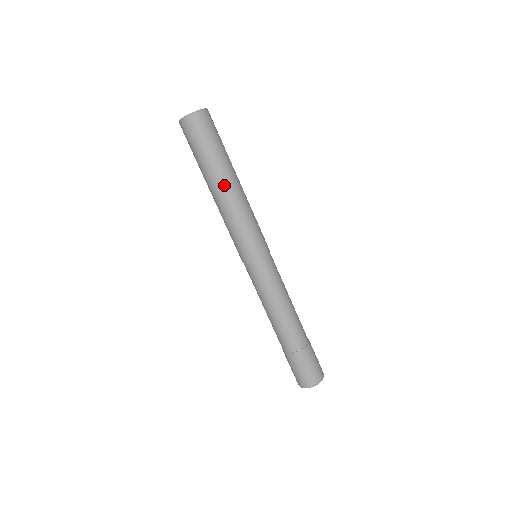
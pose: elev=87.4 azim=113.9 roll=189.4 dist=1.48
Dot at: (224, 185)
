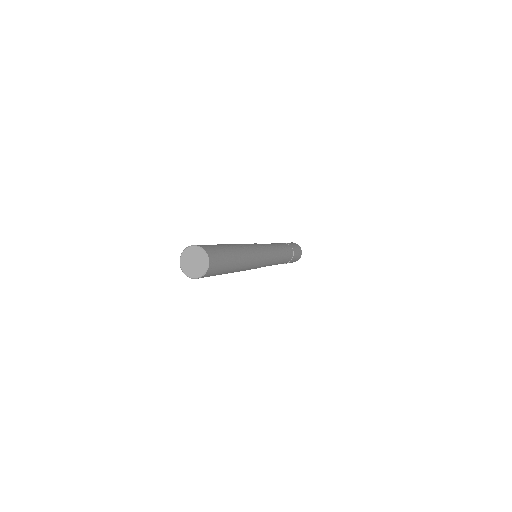
Dot at: (235, 271)
